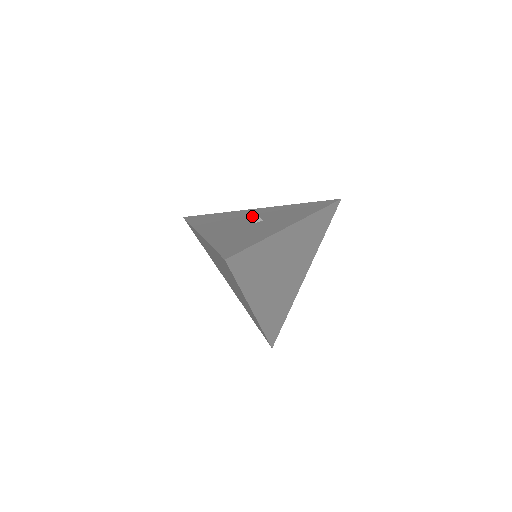
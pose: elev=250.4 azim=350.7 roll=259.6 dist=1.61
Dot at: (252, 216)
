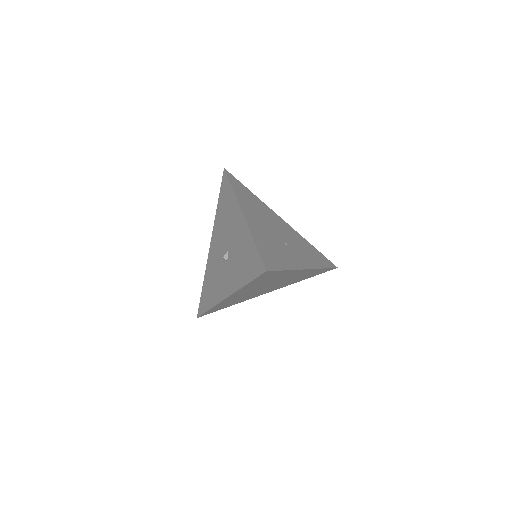
Dot at: (230, 236)
